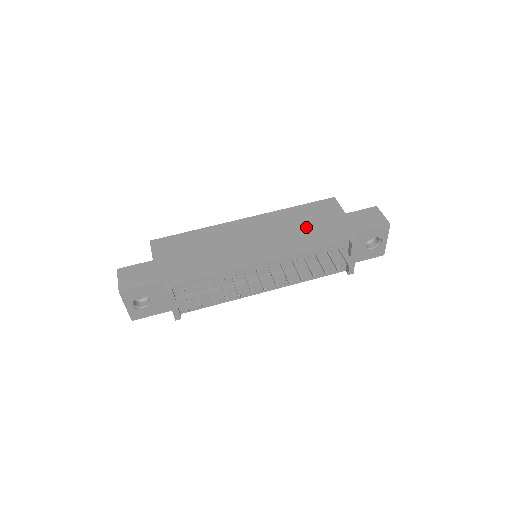
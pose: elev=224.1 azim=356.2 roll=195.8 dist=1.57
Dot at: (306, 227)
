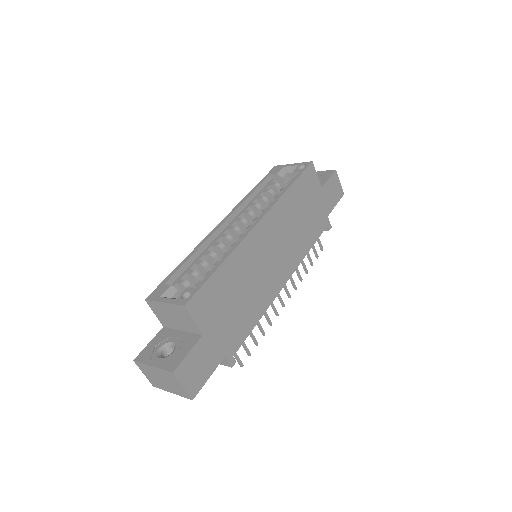
Dot at: (303, 219)
